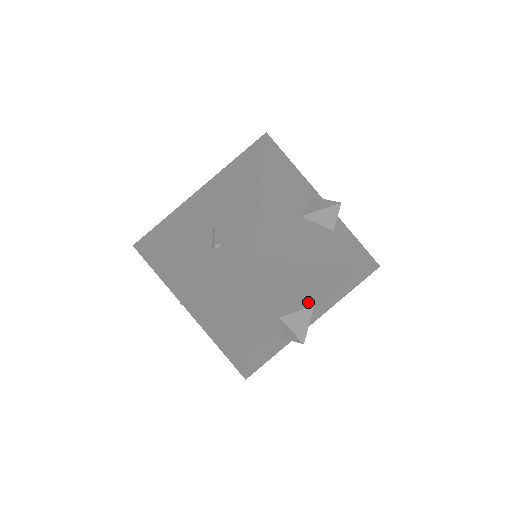
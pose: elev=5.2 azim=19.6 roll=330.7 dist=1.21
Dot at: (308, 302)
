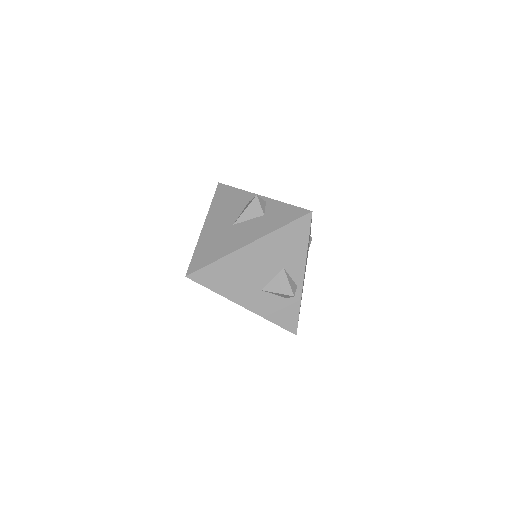
Dot at: (274, 270)
